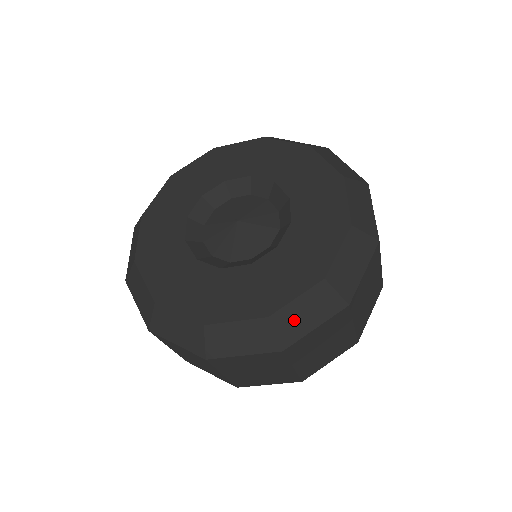
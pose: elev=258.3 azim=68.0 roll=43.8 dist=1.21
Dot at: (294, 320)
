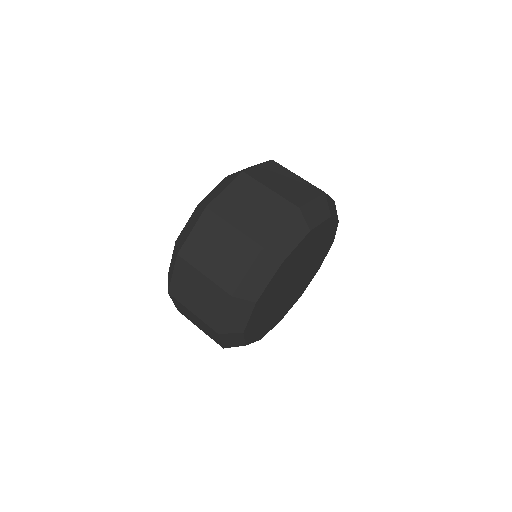
Dot at: (212, 196)
